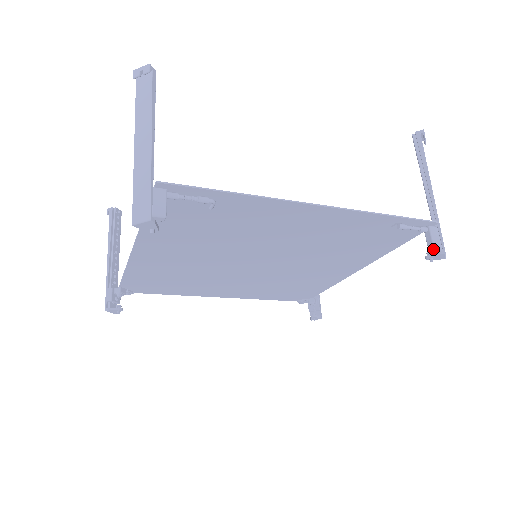
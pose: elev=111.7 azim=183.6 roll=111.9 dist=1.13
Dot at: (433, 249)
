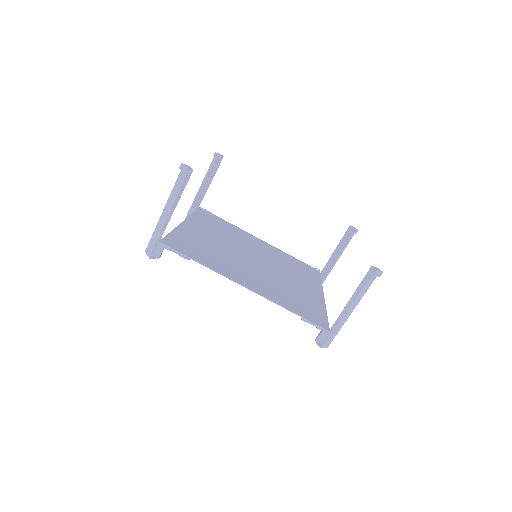
Dot at: (316, 341)
